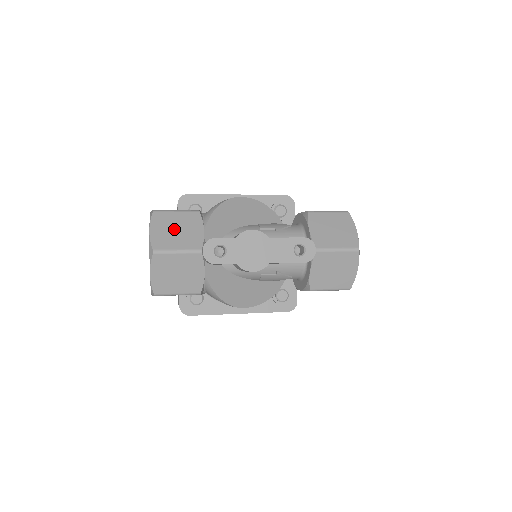
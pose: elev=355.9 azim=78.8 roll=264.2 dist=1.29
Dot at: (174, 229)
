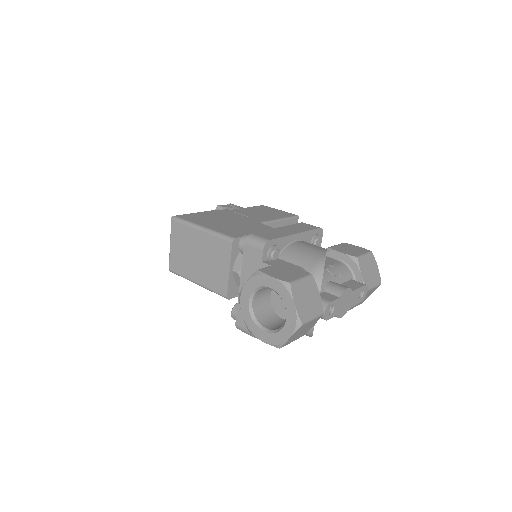
Dot at: (306, 299)
